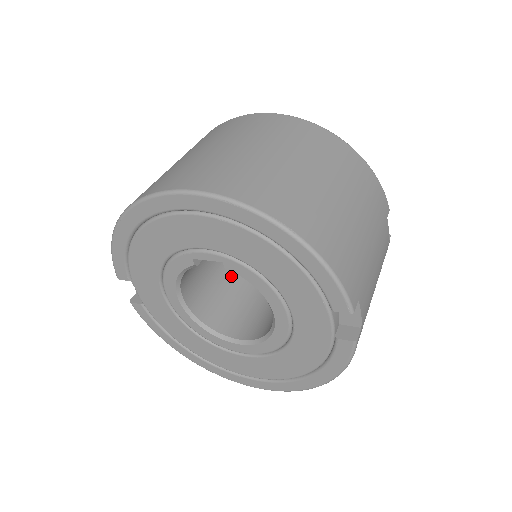
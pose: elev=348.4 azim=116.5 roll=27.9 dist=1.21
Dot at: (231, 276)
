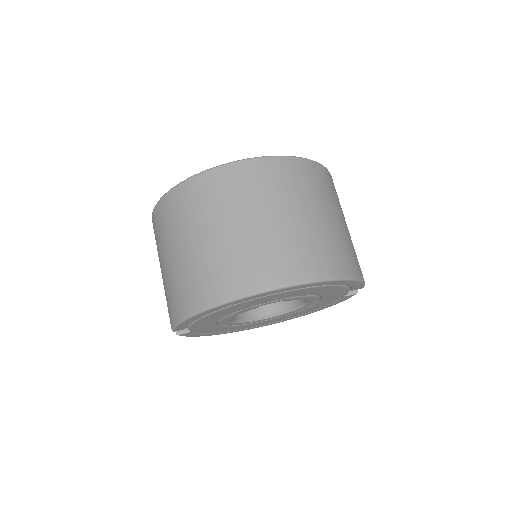
Dot at: occluded
